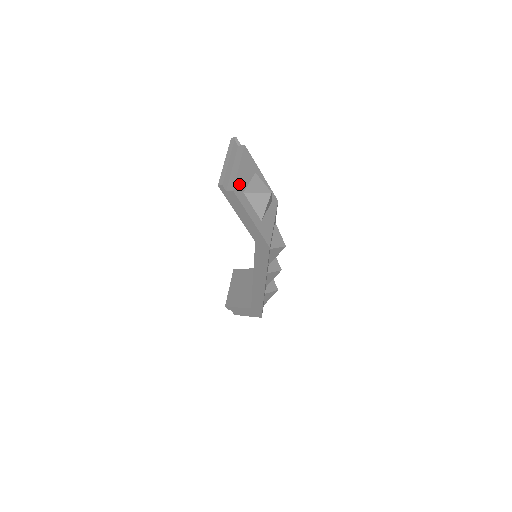
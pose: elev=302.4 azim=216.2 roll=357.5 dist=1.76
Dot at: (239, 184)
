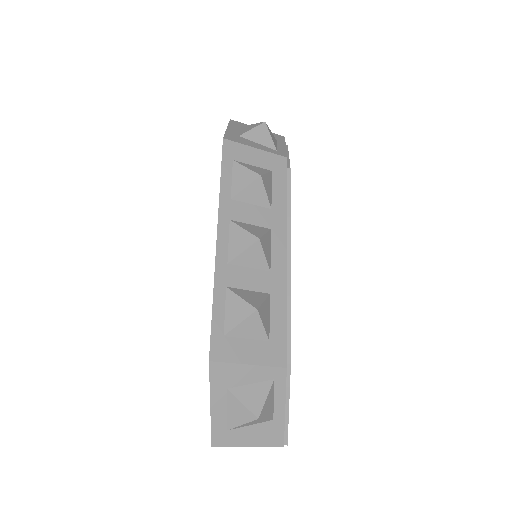
Dot at: (244, 125)
